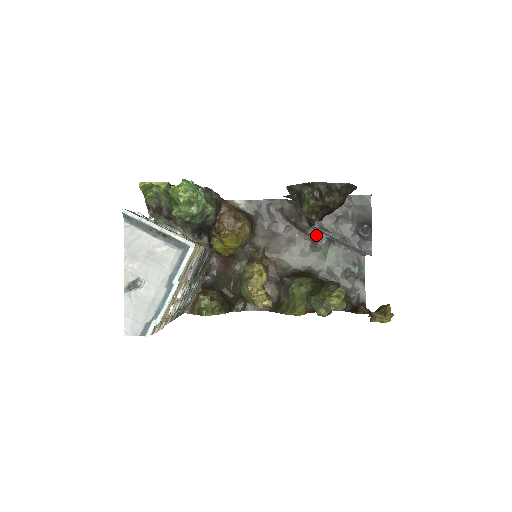
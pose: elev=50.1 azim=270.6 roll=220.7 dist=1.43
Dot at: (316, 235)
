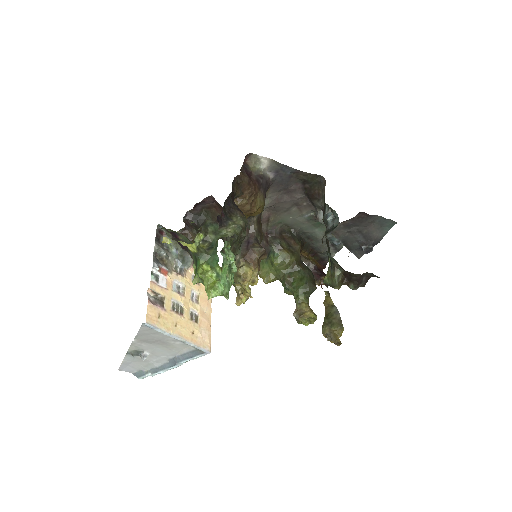
Dot at: occluded
